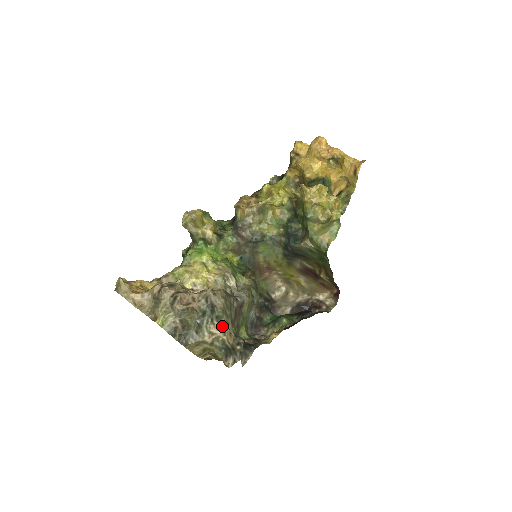
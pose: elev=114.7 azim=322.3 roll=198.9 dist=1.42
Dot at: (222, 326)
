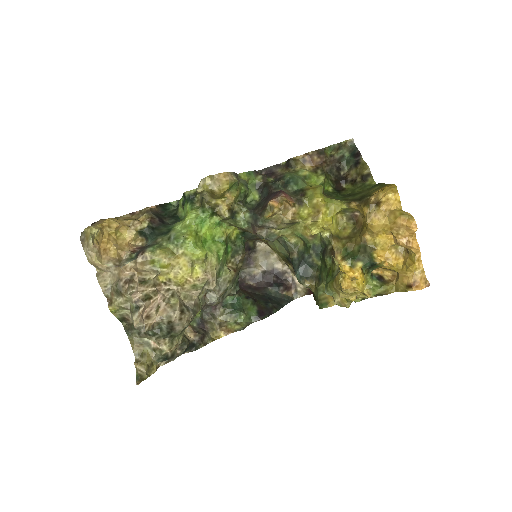
Dot at: (172, 342)
